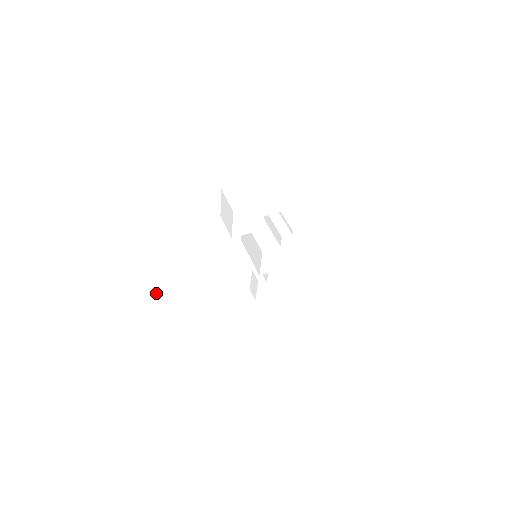
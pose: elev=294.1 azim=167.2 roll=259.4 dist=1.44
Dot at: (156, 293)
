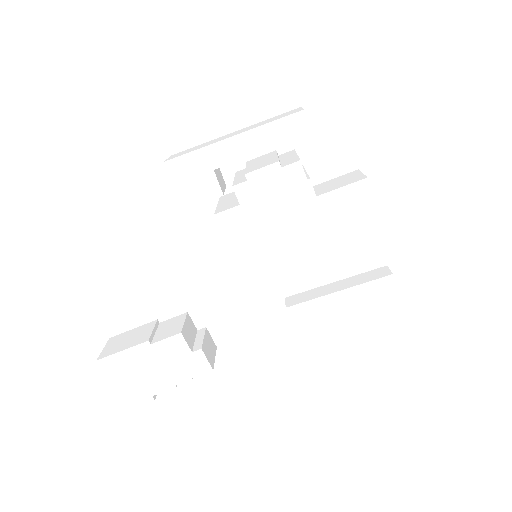
Dot at: (151, 324)
